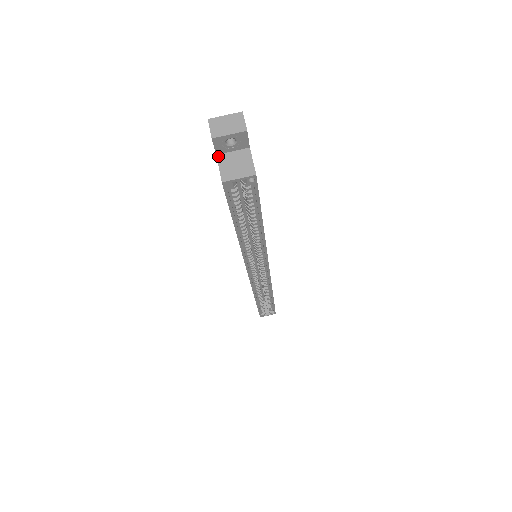
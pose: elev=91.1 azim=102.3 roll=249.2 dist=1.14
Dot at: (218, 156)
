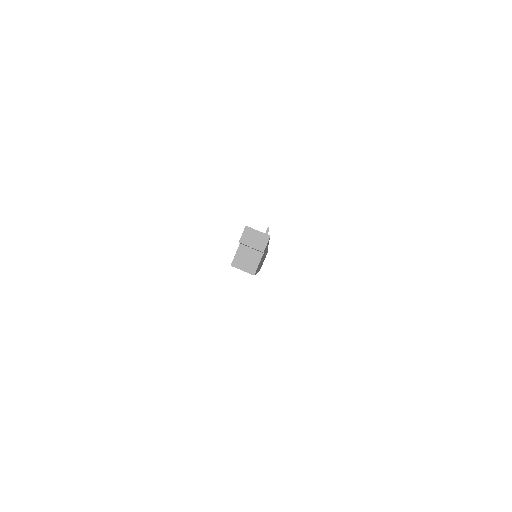
Dot at: (240, 245)
